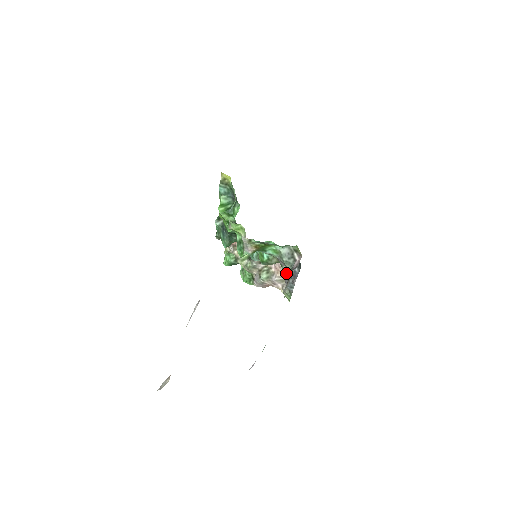
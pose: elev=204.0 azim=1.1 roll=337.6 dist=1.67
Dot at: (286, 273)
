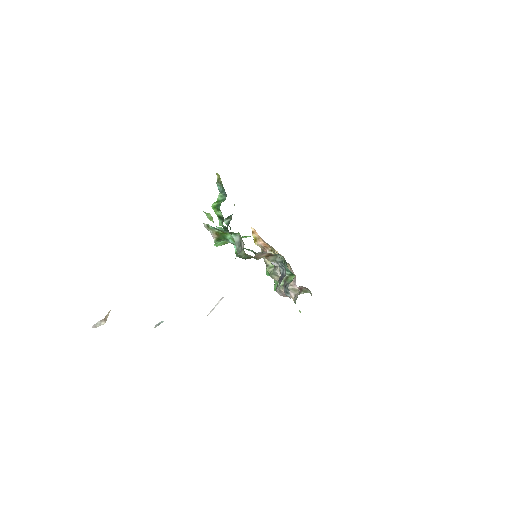
Dot at: (286, 278)
